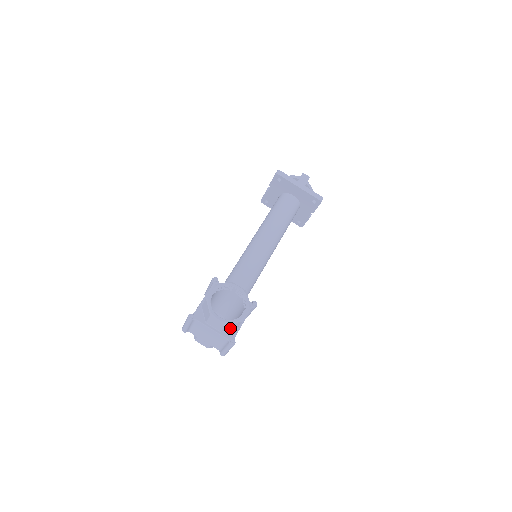
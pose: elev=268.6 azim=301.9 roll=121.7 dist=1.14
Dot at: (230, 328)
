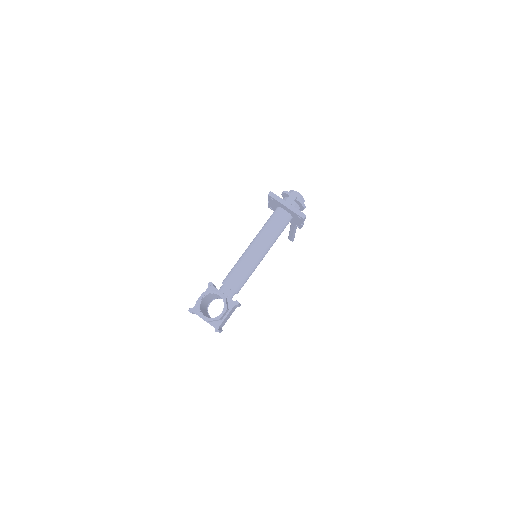
Dot at: (215, 320)
